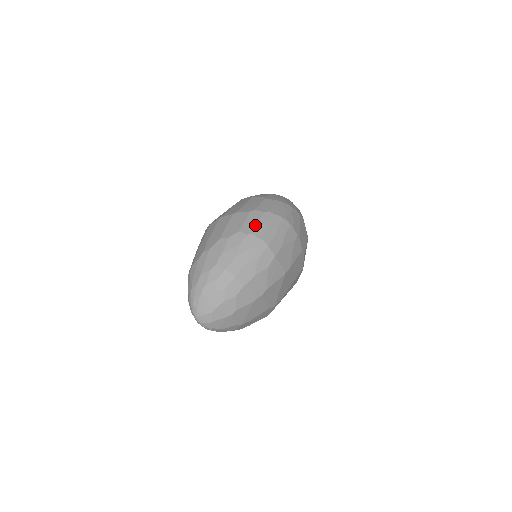
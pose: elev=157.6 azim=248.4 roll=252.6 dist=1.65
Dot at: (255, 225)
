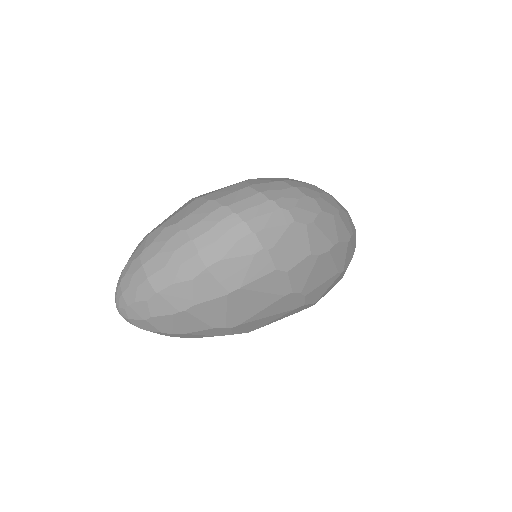
Dot at: (198, 220)
